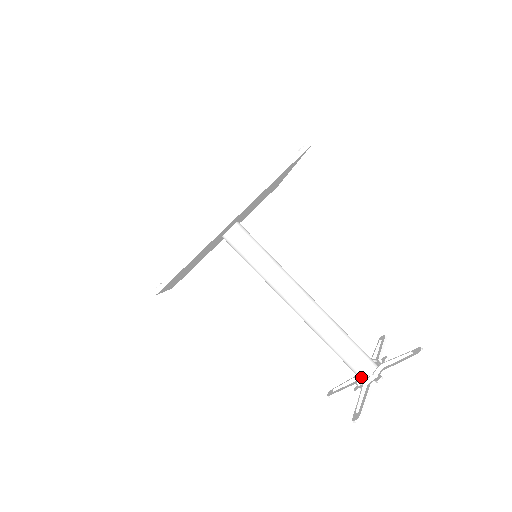
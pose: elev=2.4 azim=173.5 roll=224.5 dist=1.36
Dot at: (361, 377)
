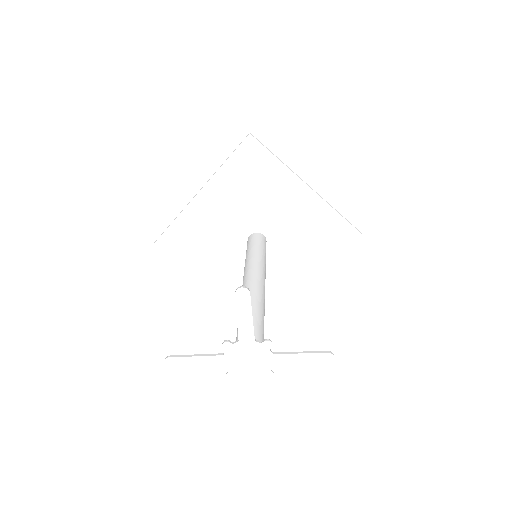
Dot at: occluded
